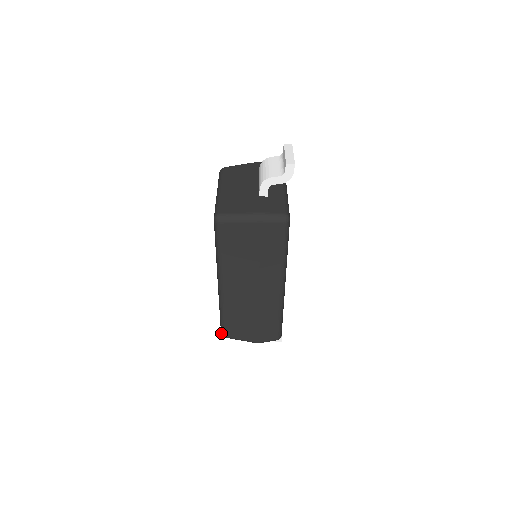
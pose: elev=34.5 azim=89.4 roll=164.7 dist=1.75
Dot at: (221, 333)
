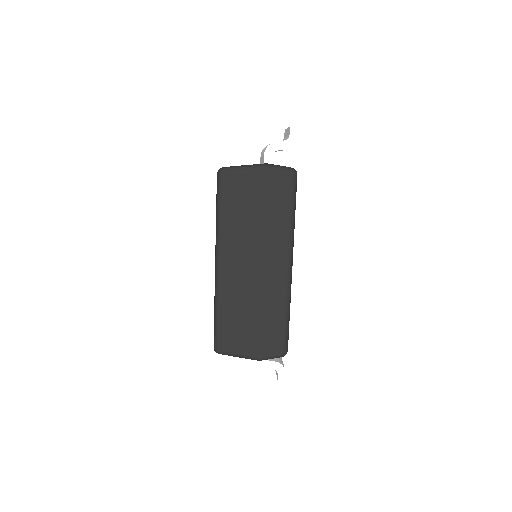
Dot at: (214, 346)
